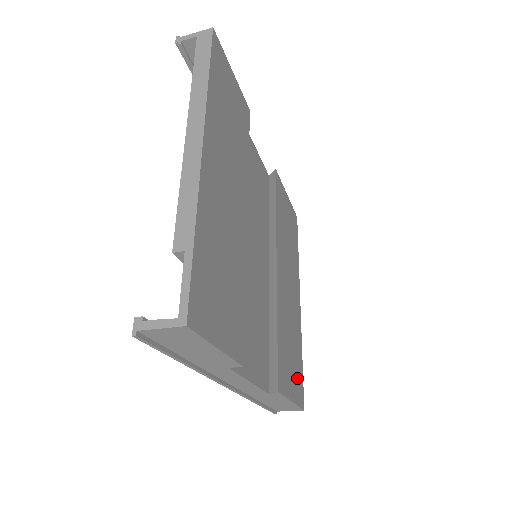
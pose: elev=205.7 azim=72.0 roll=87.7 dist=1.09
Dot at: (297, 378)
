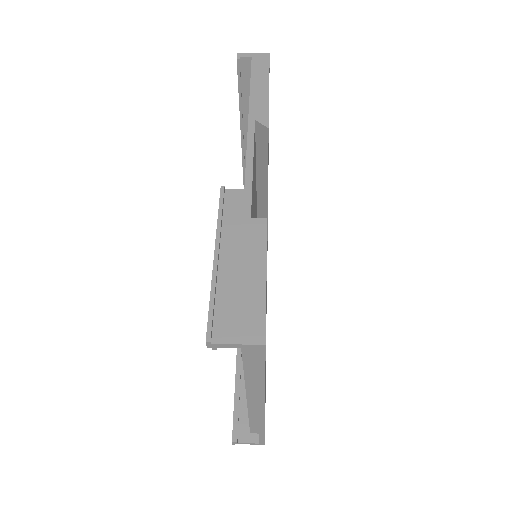
Dot at: occluded
